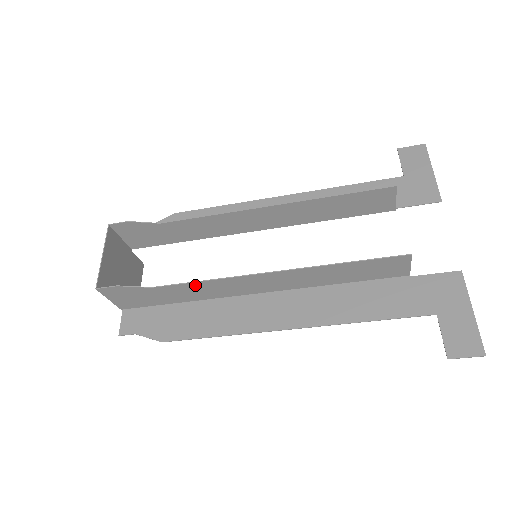
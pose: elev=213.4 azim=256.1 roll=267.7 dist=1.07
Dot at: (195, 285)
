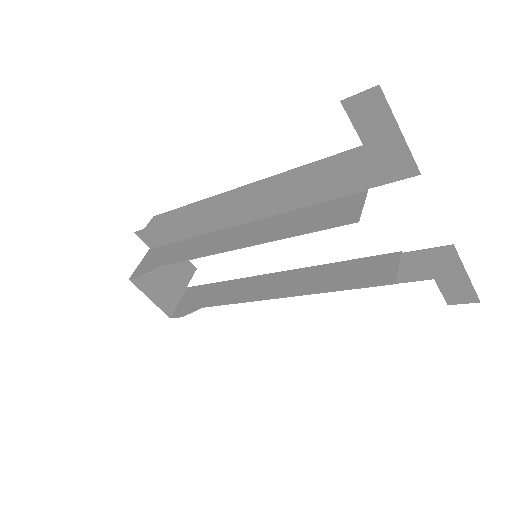
Dot at: (230, 300)
